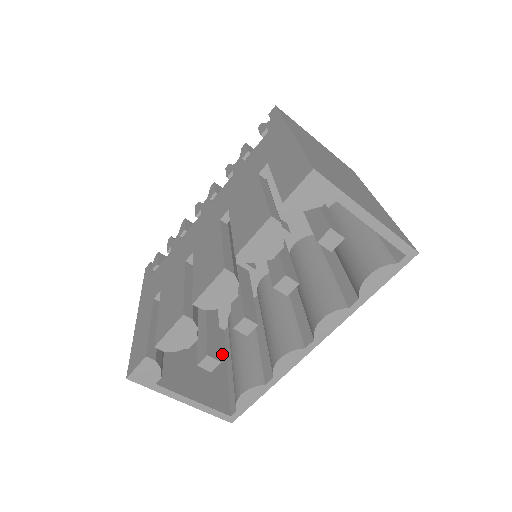
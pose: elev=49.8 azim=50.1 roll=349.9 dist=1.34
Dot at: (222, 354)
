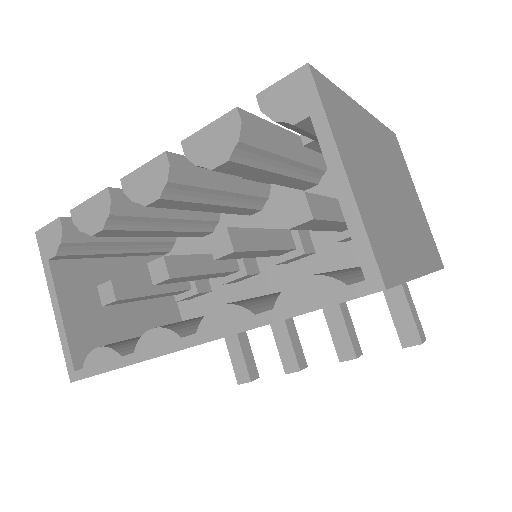
Dot at: occluded
